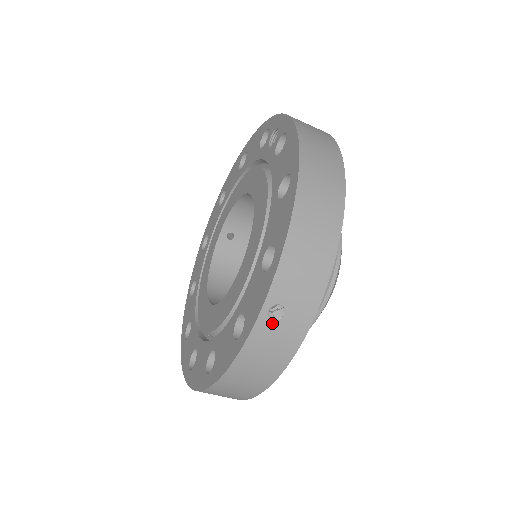
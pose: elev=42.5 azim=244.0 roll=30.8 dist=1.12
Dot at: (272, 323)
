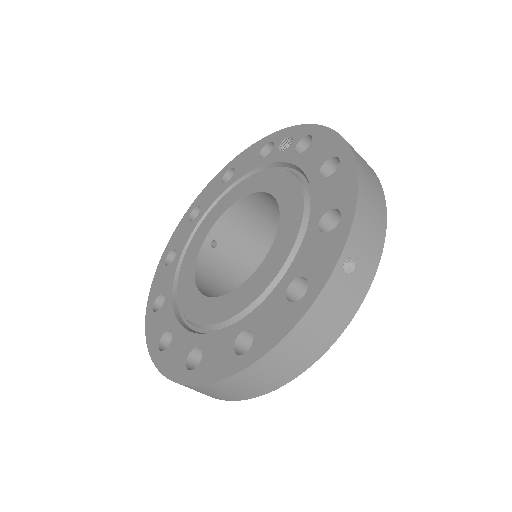
Dot at: (344, 277)
